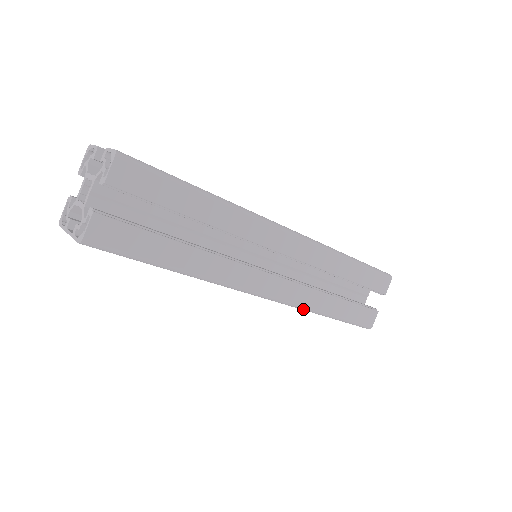
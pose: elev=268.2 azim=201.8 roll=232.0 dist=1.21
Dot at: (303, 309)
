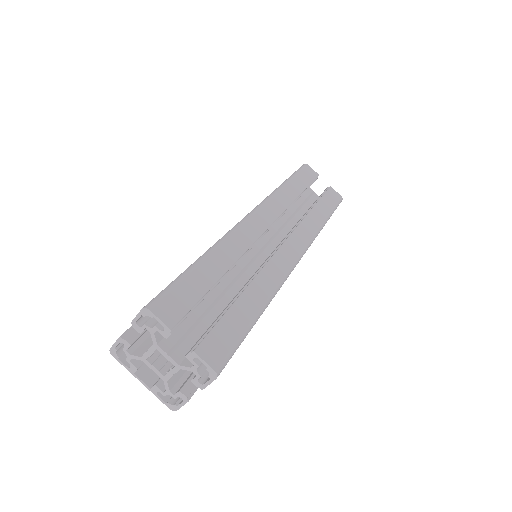
Dot at: occluded
